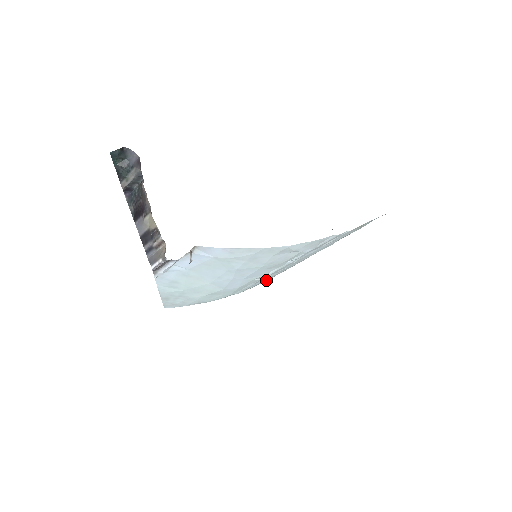
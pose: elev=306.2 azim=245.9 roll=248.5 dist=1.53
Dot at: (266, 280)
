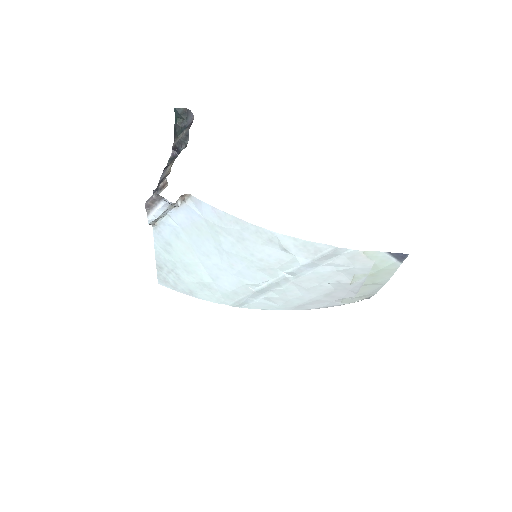
Dot at: (267, 307)
